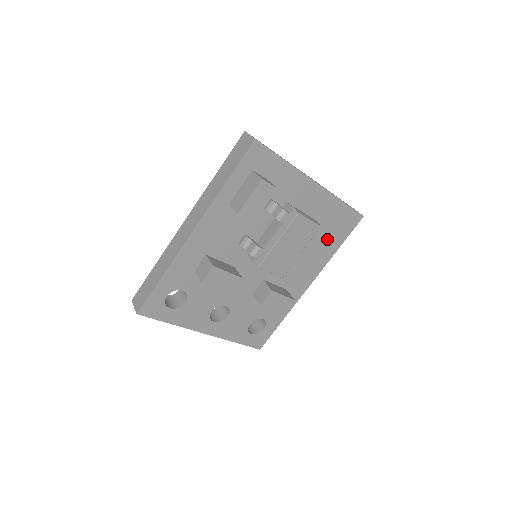
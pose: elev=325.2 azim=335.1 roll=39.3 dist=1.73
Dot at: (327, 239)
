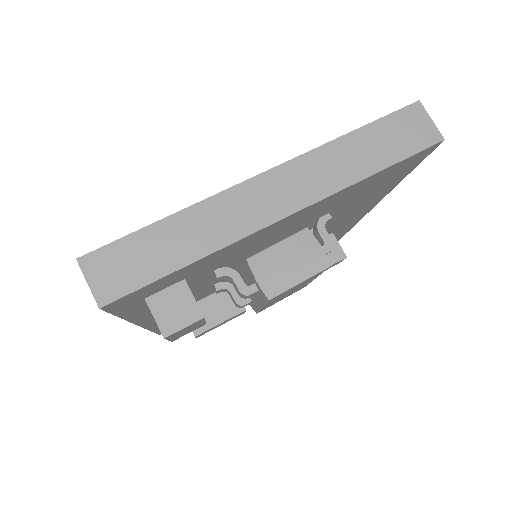
Dot at: (370, 193)
